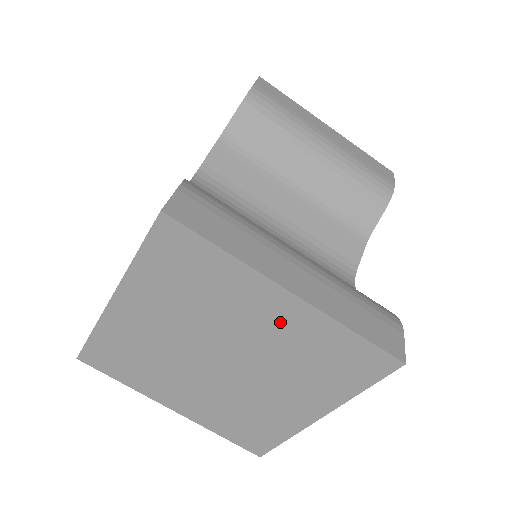
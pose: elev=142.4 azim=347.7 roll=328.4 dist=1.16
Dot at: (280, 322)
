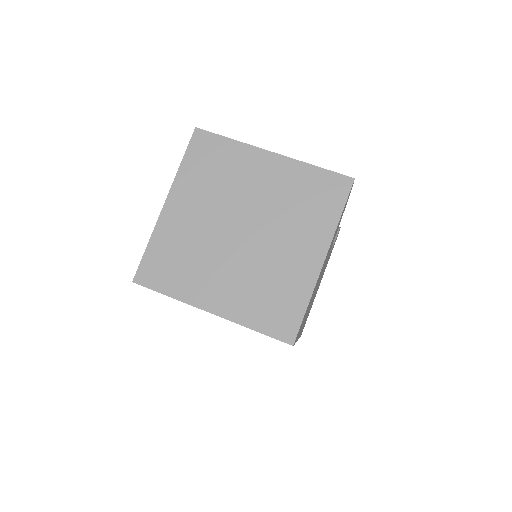
Dot at: (272, 177)
